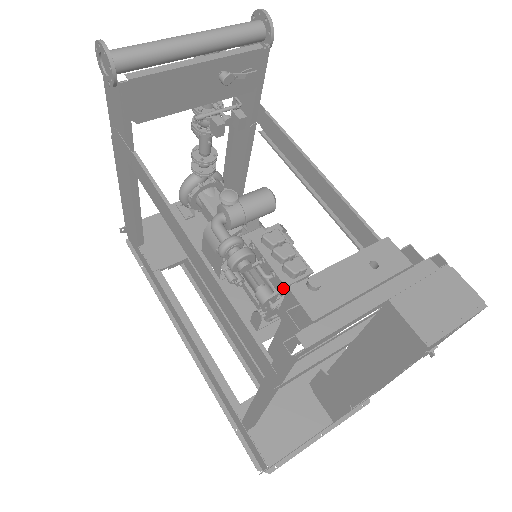
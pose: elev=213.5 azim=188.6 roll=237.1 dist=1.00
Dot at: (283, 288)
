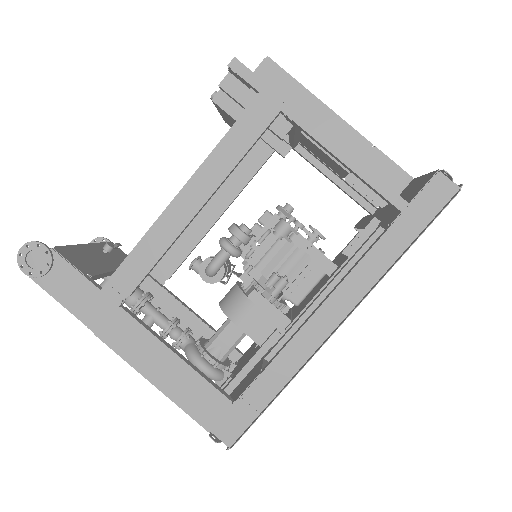
Dot at: (278, 217)
